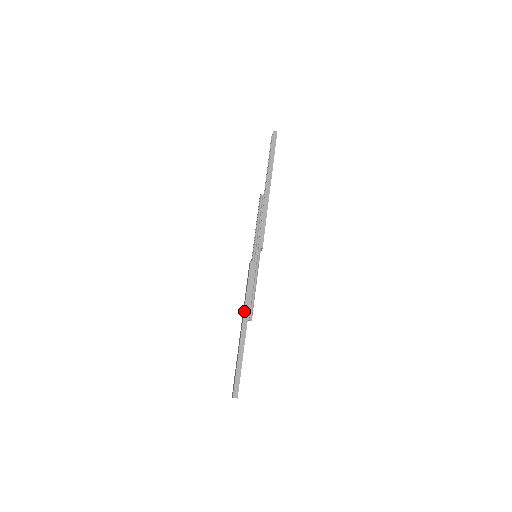
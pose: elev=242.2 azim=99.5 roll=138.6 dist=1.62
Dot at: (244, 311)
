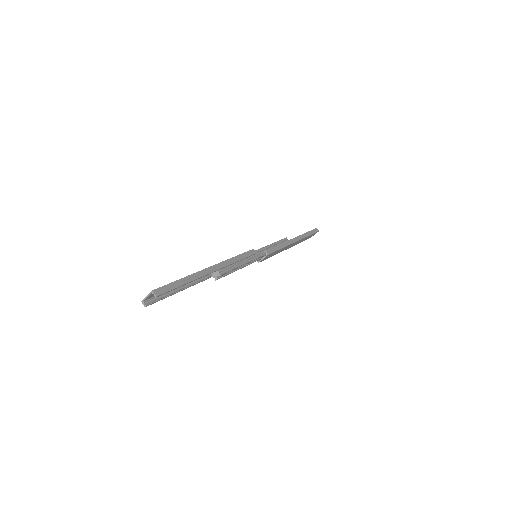
Dot at: (223, 261)
